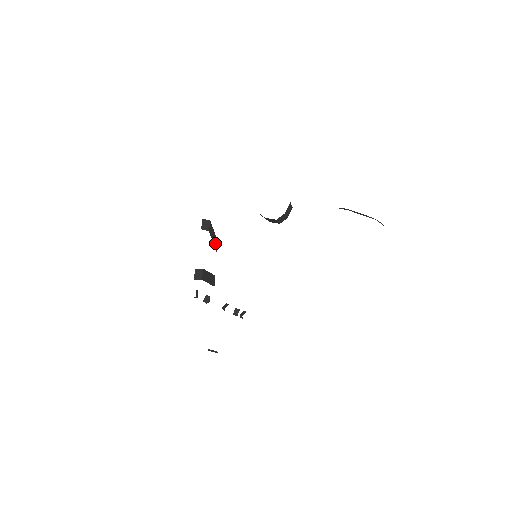
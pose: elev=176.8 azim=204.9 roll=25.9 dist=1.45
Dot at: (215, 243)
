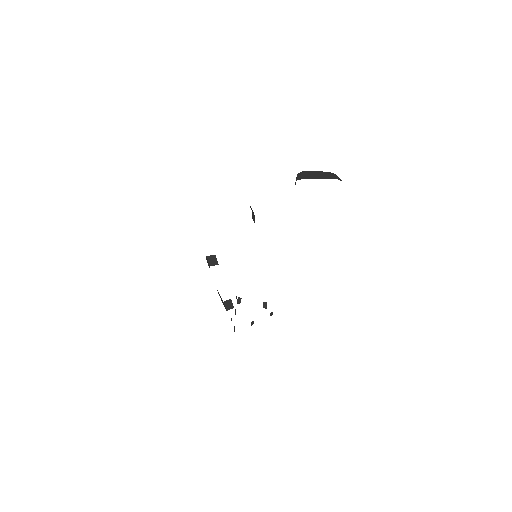
Dot at: occluded
